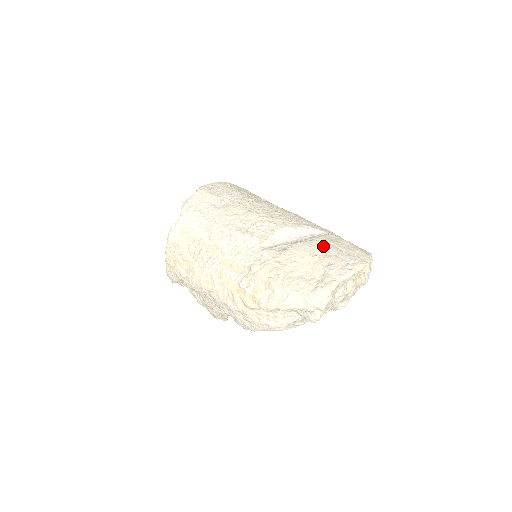
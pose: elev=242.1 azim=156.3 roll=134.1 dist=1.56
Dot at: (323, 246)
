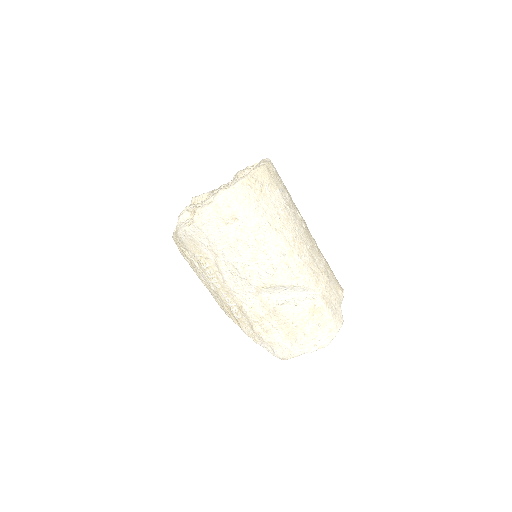
Dot at: (306, 317)
